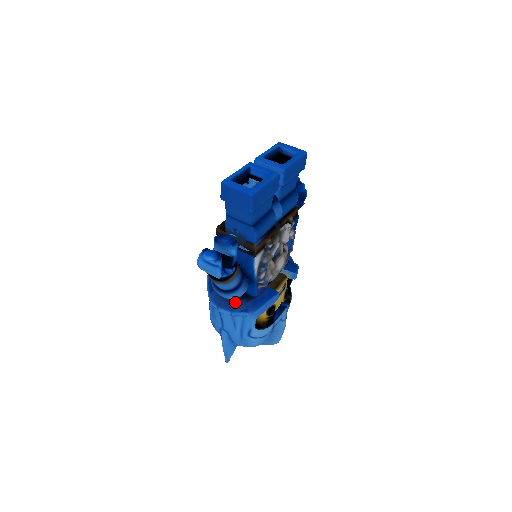
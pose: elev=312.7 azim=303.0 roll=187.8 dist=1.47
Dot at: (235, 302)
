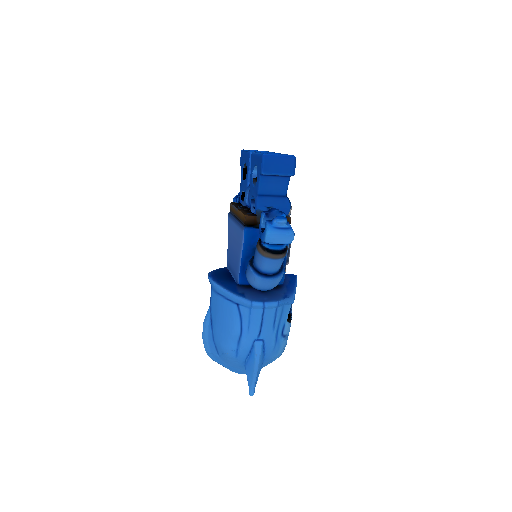
Dot at: (272, 294)
